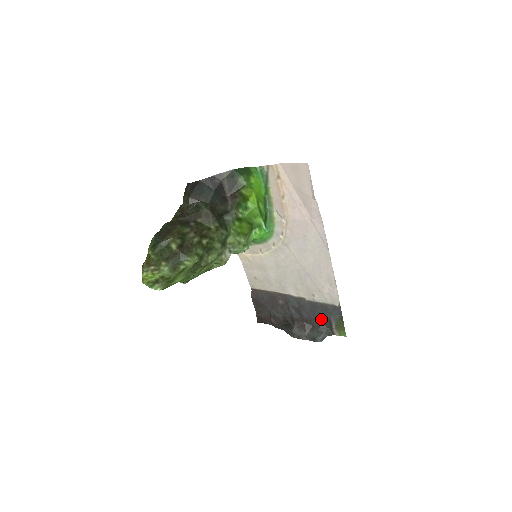
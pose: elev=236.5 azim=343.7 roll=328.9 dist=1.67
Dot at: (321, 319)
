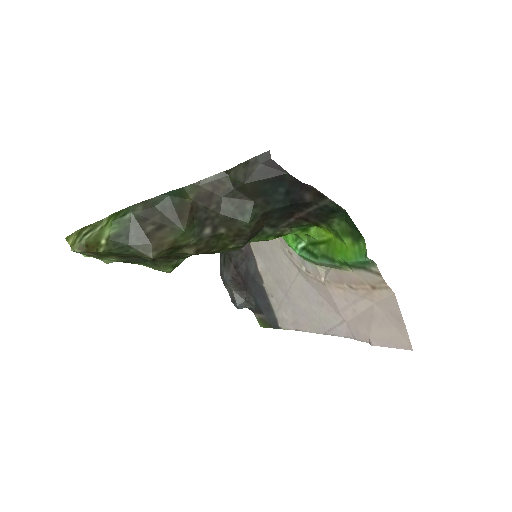
Dot at: (257, 302)
